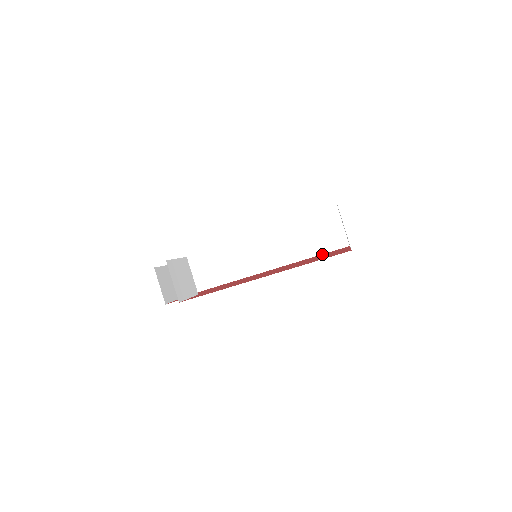
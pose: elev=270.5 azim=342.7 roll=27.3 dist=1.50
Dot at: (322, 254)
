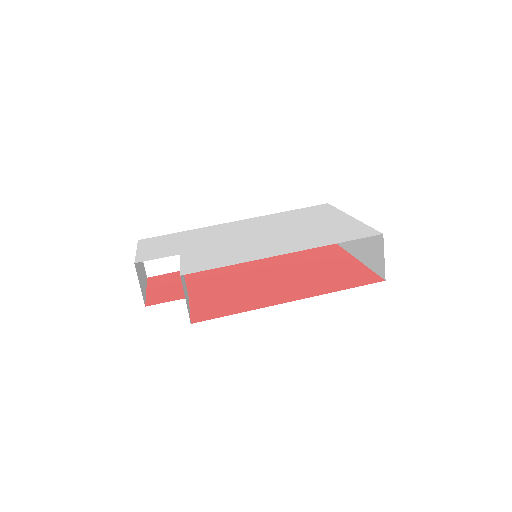
Dot at: occluded
